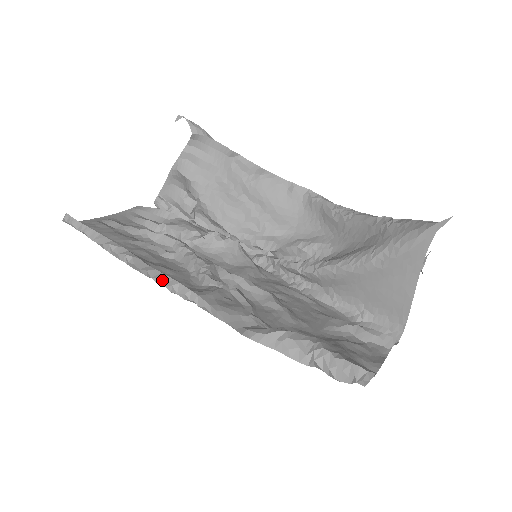
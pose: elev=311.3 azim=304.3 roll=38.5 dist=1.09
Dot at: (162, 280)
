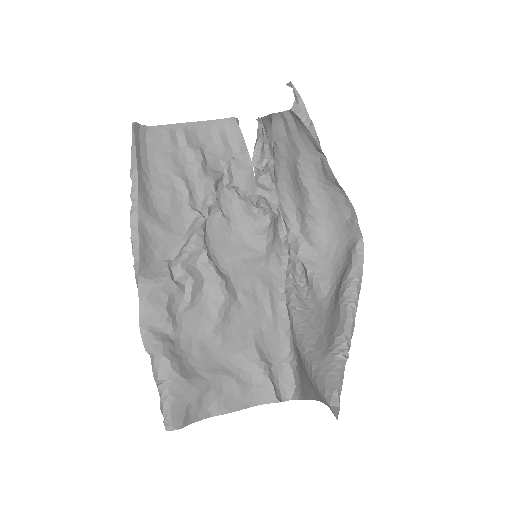
Dot at: (133, 248)
